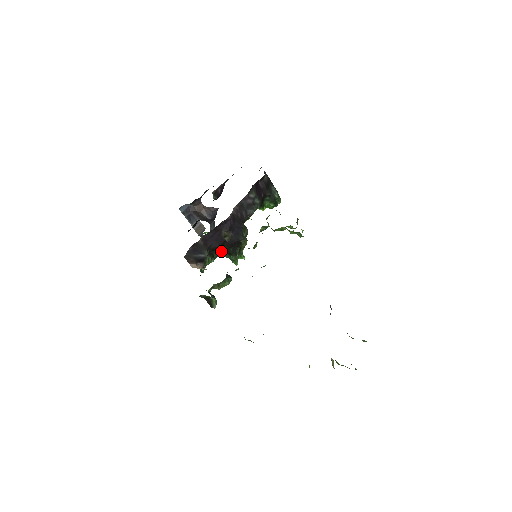
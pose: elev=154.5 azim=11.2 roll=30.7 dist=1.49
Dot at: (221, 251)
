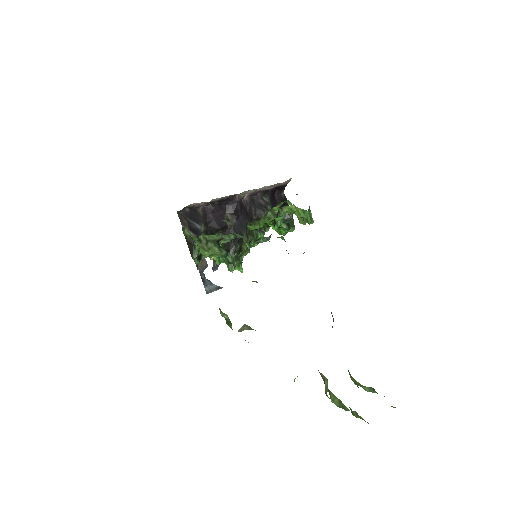
Dot at: occluded
